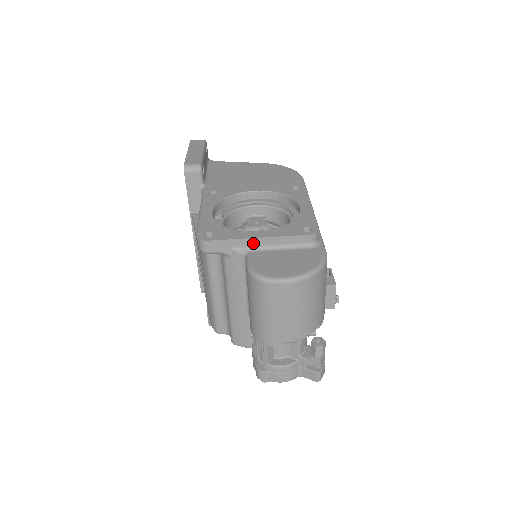
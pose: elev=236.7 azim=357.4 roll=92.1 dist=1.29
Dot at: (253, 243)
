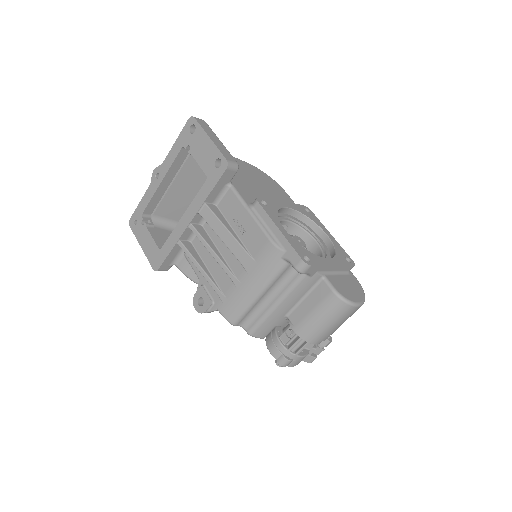
Dot at: (329, 269)
